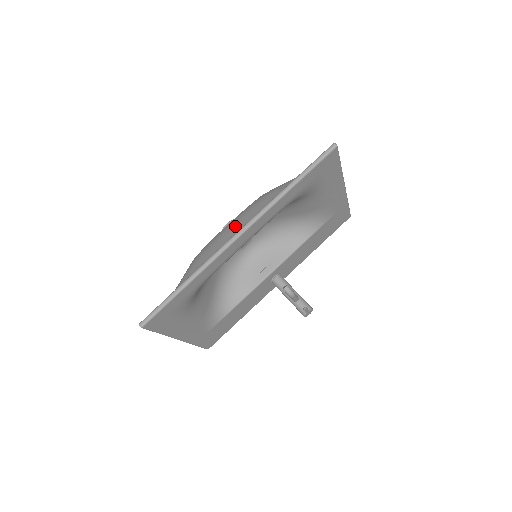
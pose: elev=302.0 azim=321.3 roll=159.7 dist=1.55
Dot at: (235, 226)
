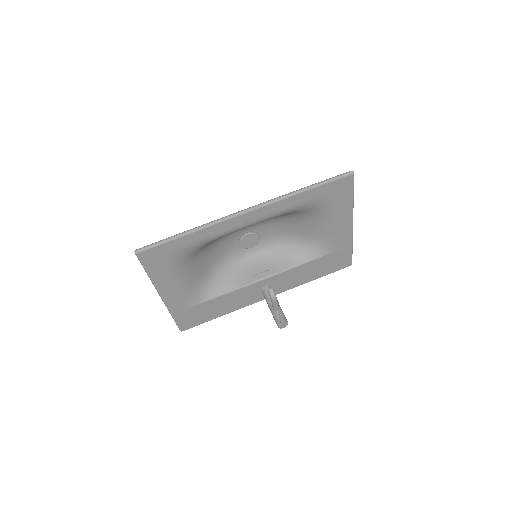
Dot at: occluded
